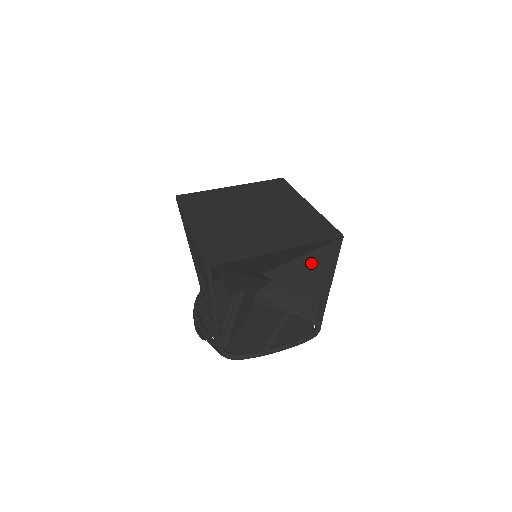
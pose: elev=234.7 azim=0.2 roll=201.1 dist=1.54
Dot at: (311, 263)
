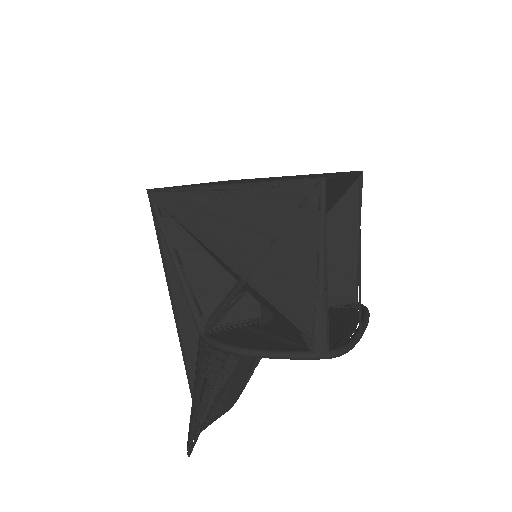
Dot at: (337, 220)
